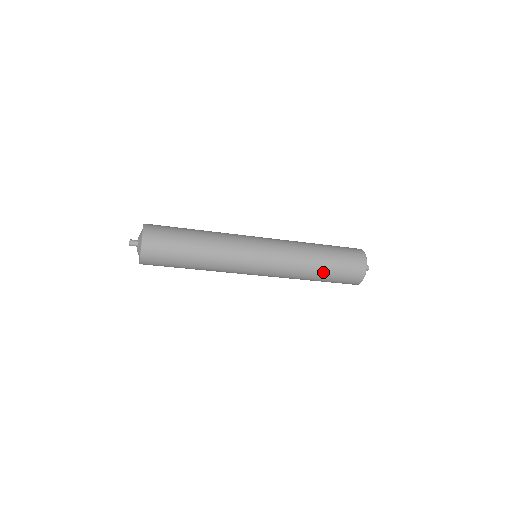
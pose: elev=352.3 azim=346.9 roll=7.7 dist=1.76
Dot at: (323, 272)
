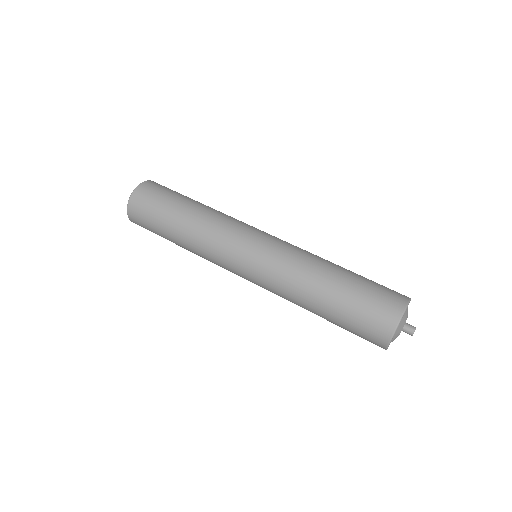
Dot at: (325, 309)
